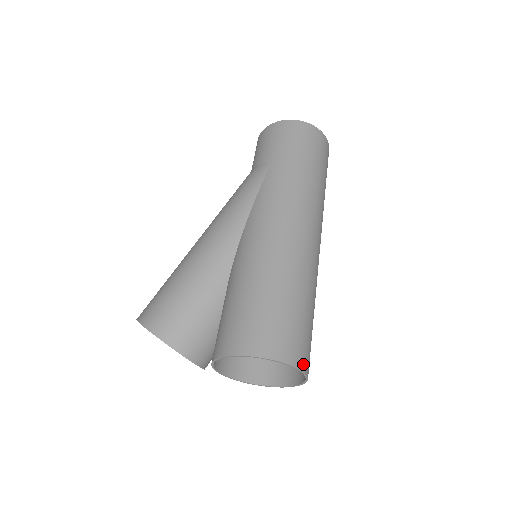
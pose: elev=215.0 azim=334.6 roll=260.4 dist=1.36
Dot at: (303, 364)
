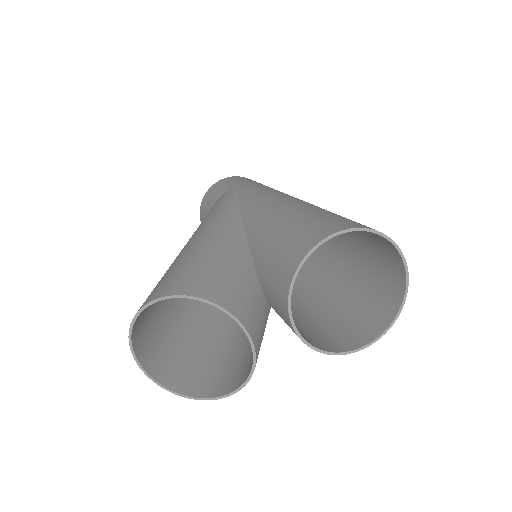
Dot at: (399, 256)
